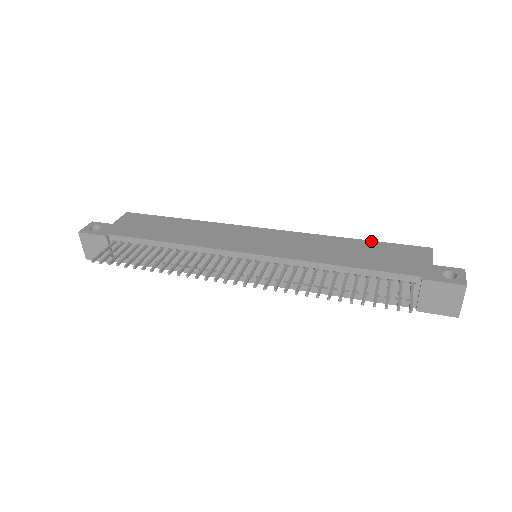
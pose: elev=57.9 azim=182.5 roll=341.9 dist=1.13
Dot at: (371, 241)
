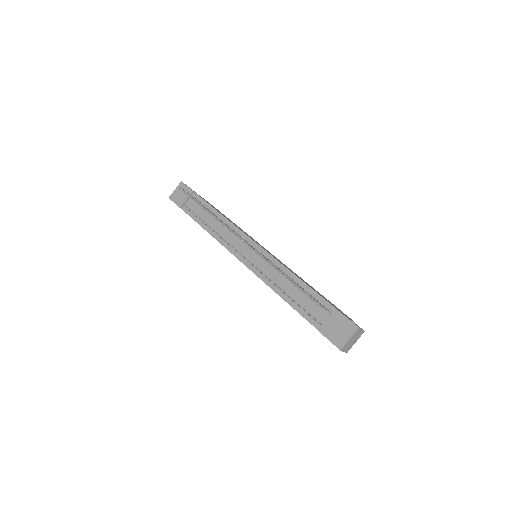
Dot at: occluded
